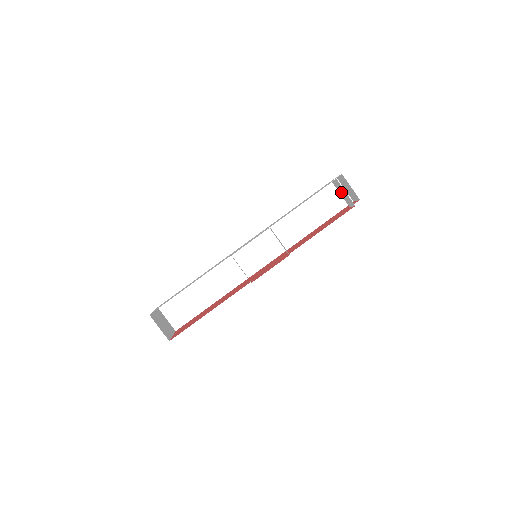
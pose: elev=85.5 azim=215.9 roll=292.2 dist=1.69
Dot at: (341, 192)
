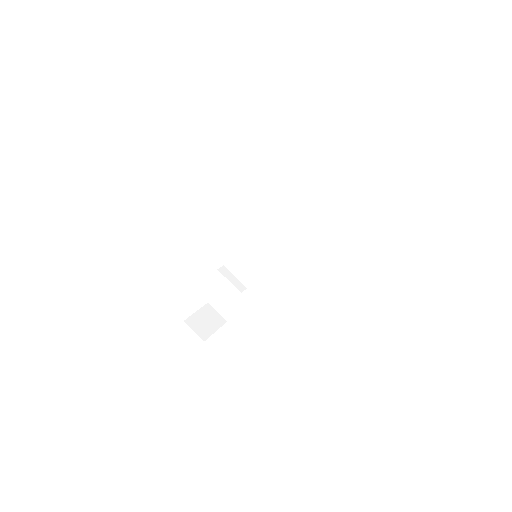
Dot at: occluded
